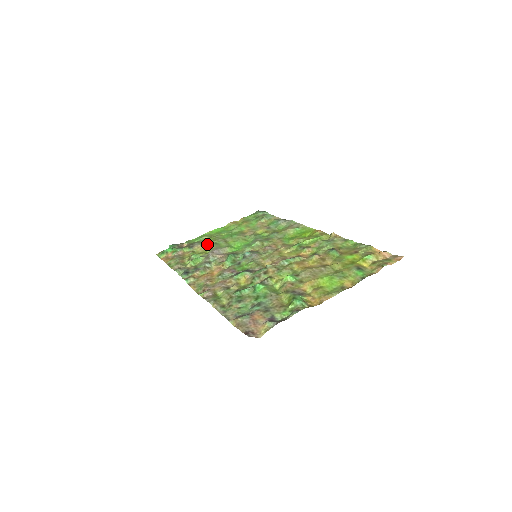
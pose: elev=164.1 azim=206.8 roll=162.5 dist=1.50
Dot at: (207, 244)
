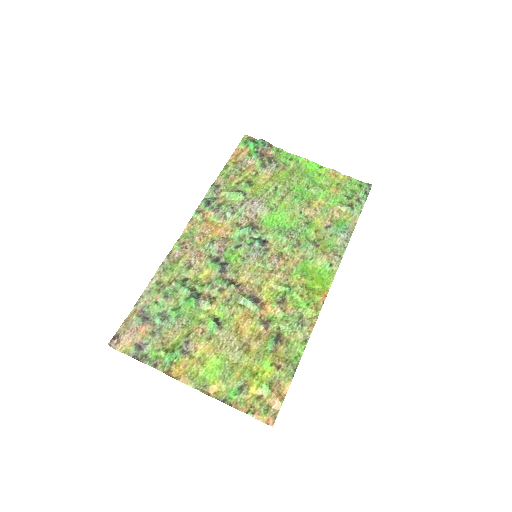
Dot at: (273, 180)
